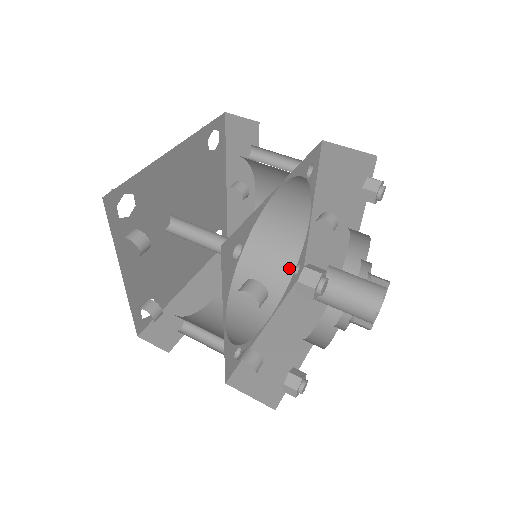
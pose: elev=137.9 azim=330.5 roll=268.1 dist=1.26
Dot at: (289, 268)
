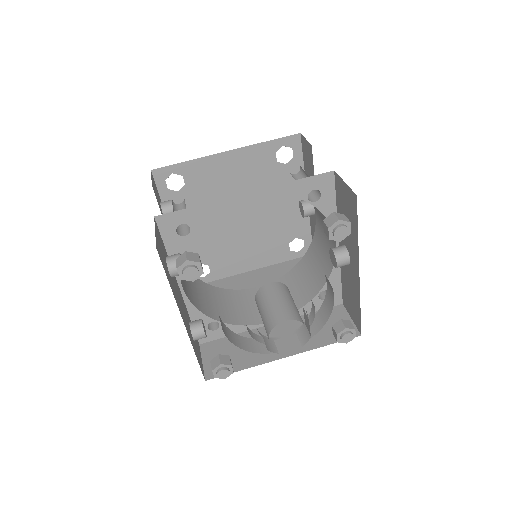
Dot at: (316, 289)
